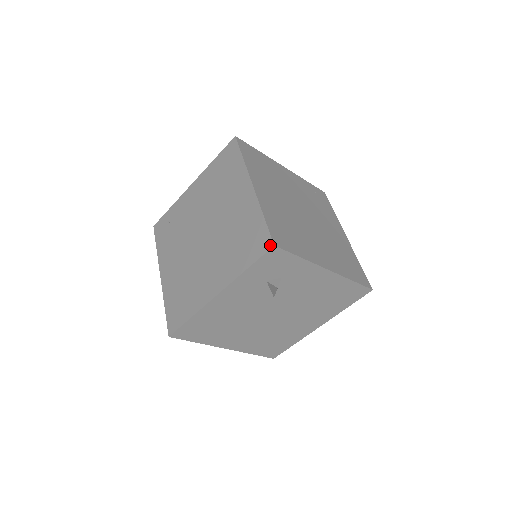
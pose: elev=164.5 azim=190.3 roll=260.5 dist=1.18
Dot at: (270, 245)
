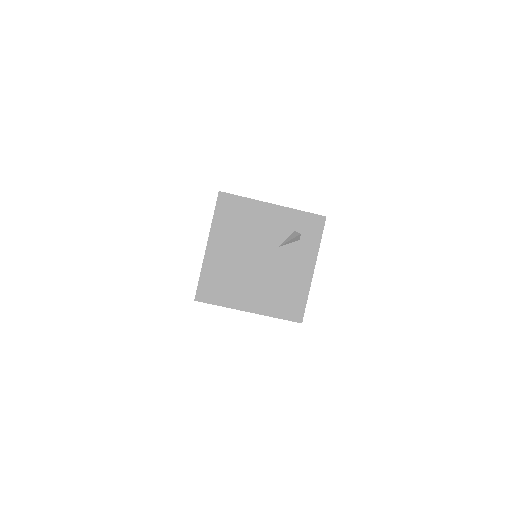
Dot at: (324, 216)
